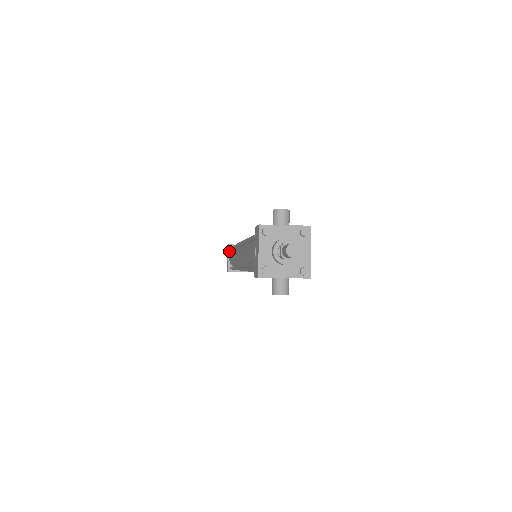
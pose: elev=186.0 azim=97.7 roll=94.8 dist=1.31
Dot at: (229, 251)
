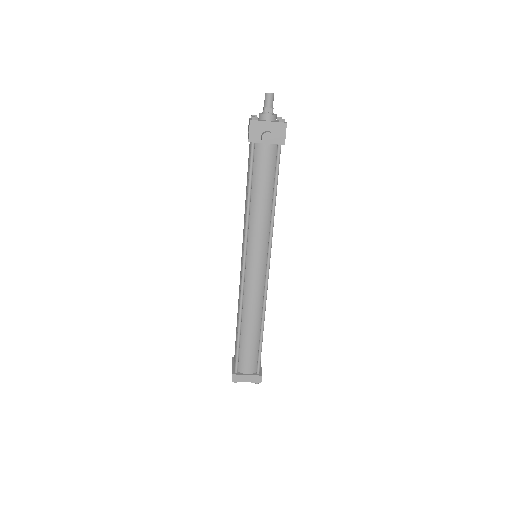
Dot at: occluded
